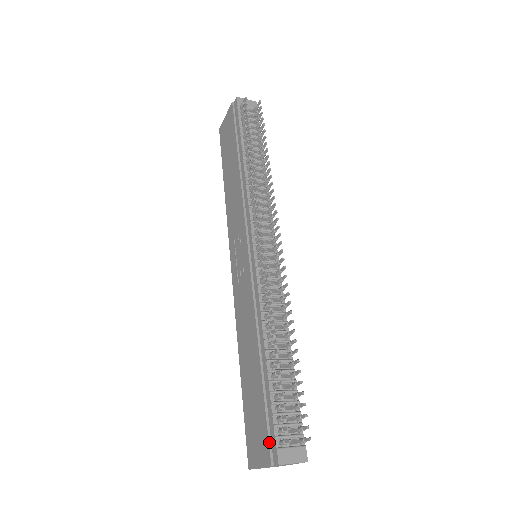
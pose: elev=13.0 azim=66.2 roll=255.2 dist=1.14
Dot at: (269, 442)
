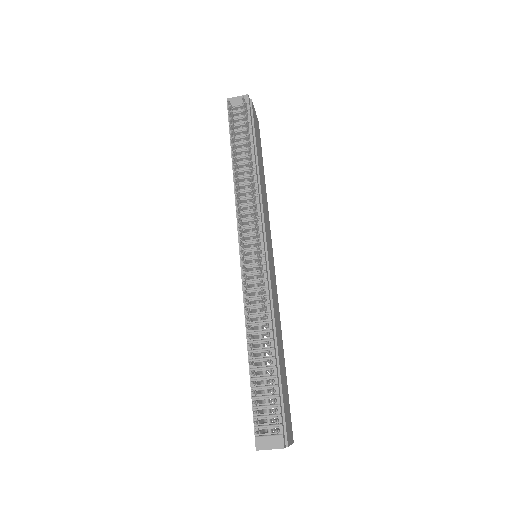
Dot at: (254, 430)
